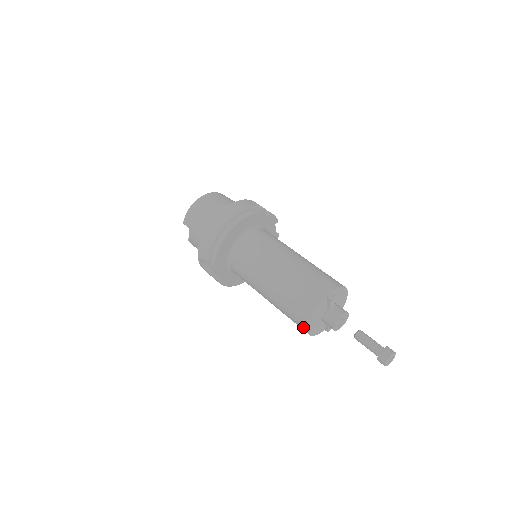
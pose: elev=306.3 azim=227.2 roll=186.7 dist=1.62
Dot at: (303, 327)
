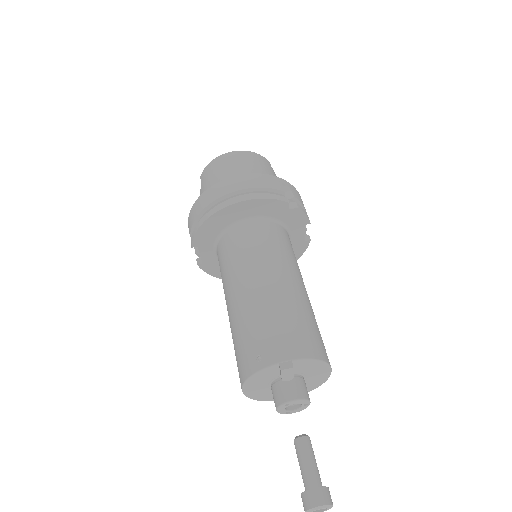
Dot at: occluded
